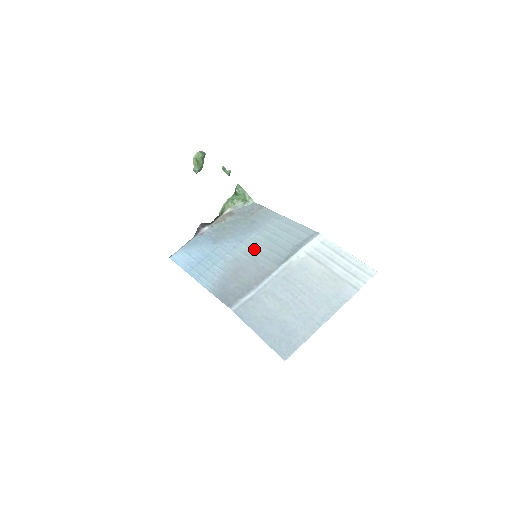
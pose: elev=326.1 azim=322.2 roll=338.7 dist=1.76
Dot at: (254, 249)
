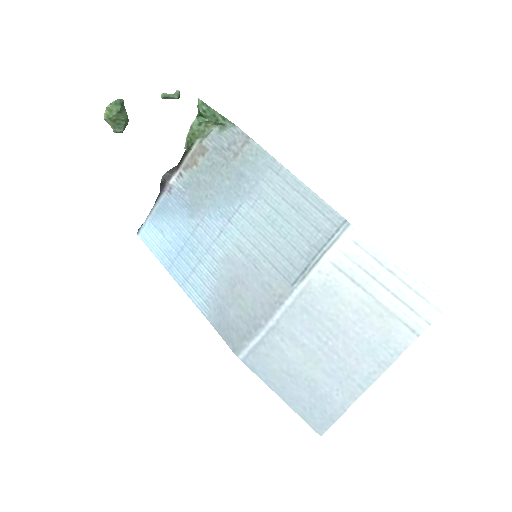
Dot at: (251, 242)
